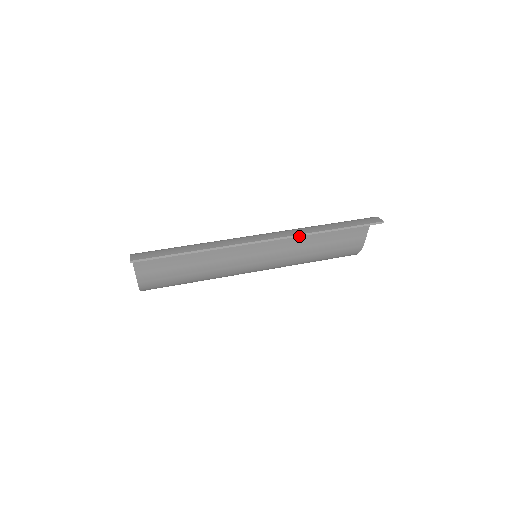
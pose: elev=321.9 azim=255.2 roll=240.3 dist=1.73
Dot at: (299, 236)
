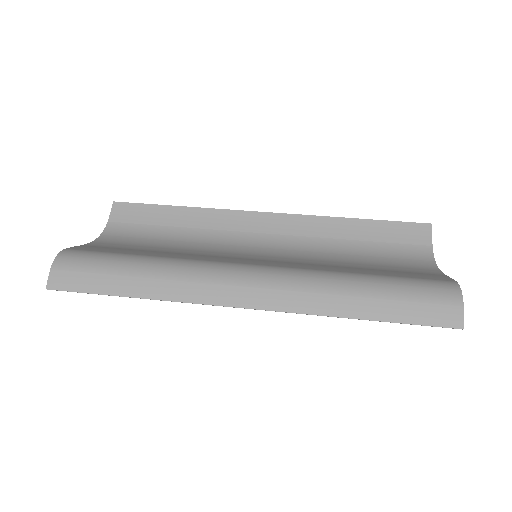
Dot at: occluded
